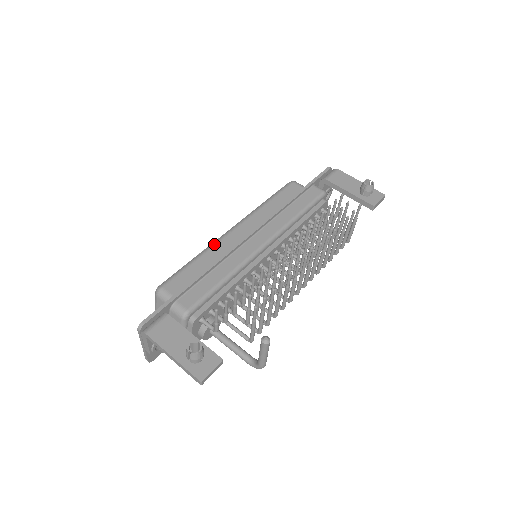
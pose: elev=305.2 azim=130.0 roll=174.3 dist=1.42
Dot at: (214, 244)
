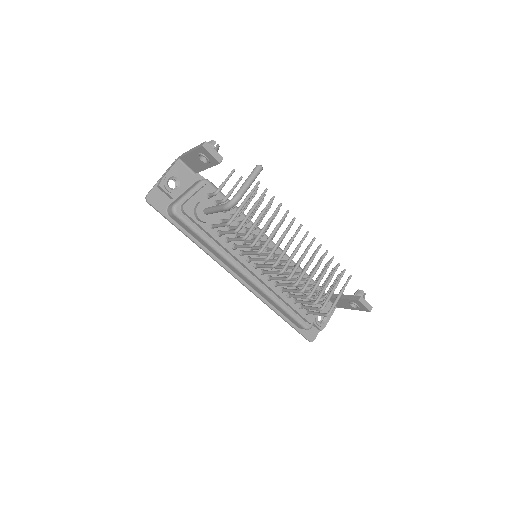
Dot at: occluded
